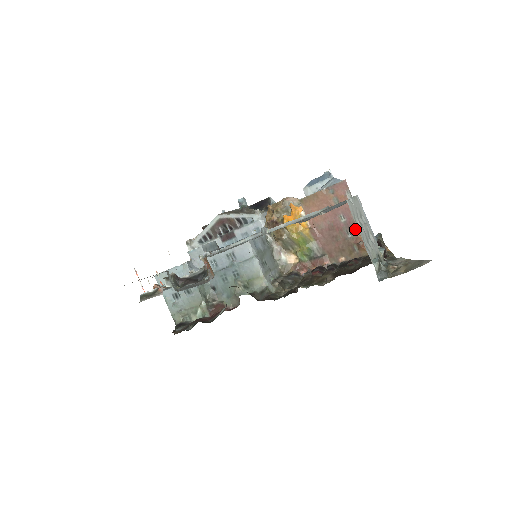
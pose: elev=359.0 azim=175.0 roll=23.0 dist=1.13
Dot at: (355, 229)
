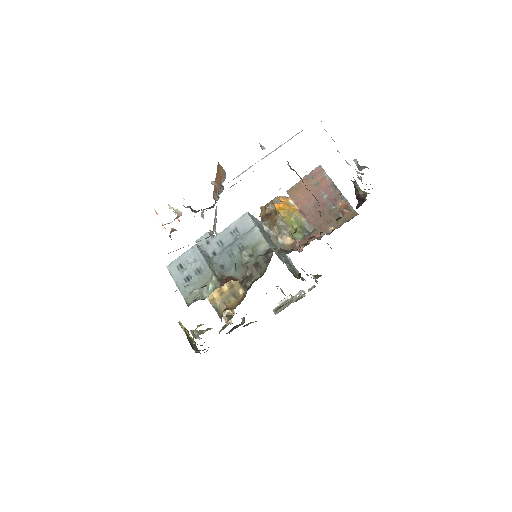
Dot at: (337, 200)
